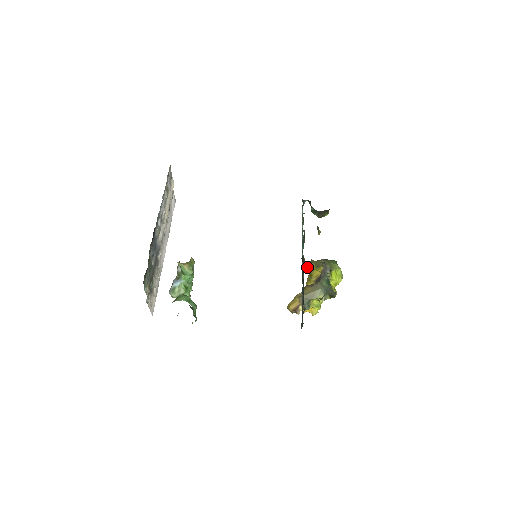
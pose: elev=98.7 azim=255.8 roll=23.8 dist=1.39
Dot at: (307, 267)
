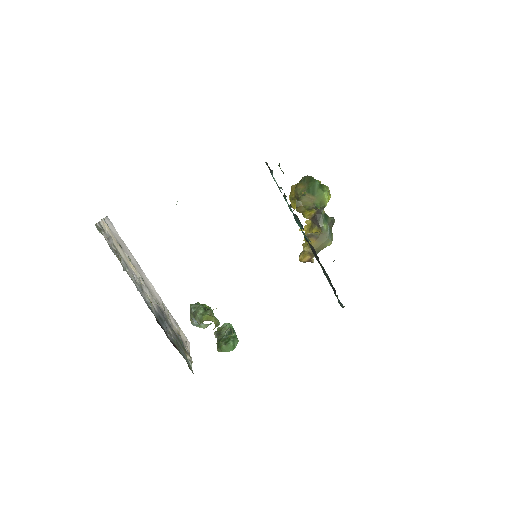
Dot at: occluded
